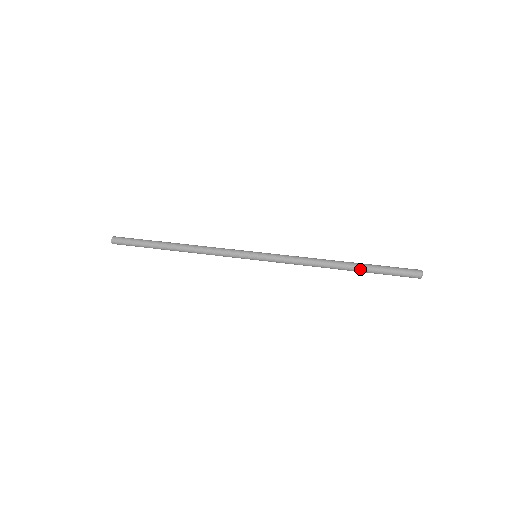
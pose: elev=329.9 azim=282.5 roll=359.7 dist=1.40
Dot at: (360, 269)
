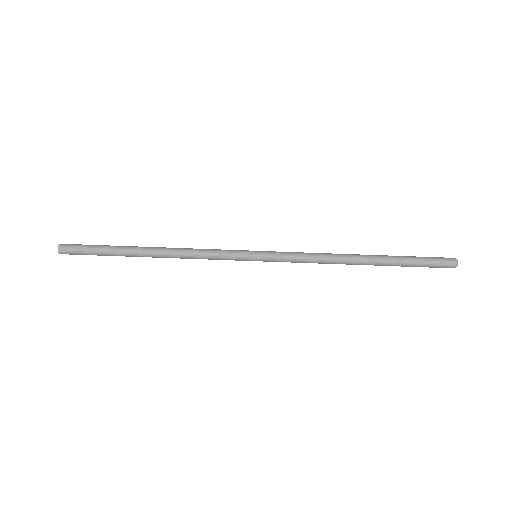
Dot at: (386, 264)
